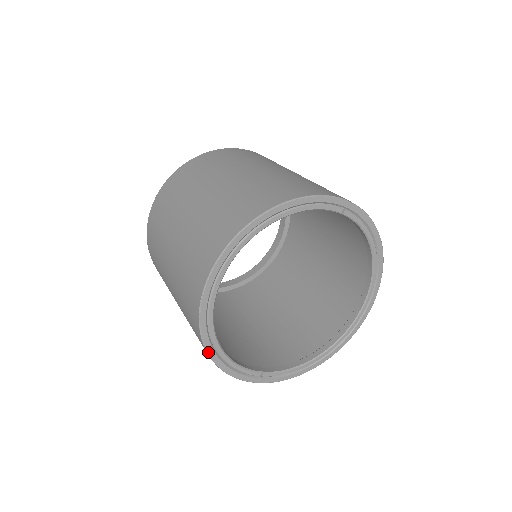
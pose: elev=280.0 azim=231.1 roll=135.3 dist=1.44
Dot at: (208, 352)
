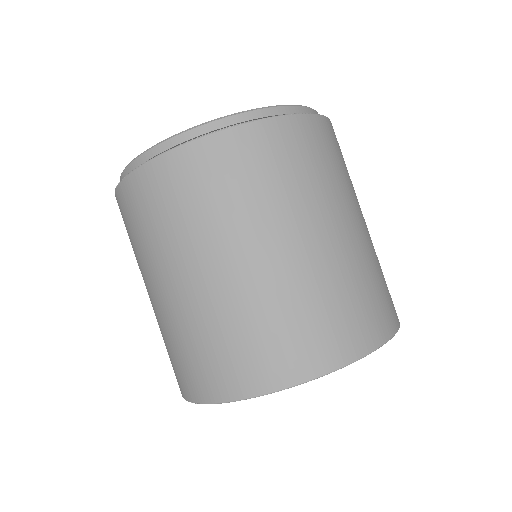
Dot at: occluded
